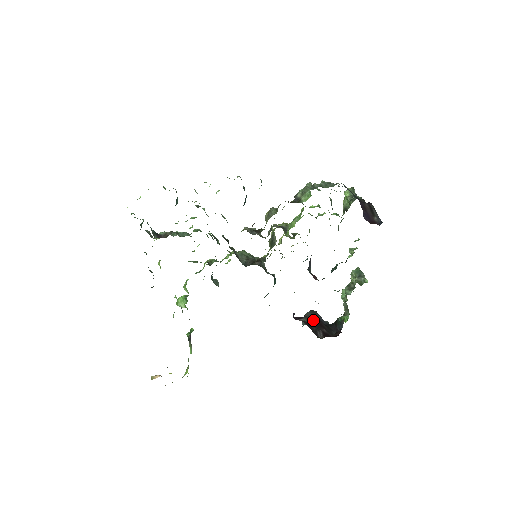
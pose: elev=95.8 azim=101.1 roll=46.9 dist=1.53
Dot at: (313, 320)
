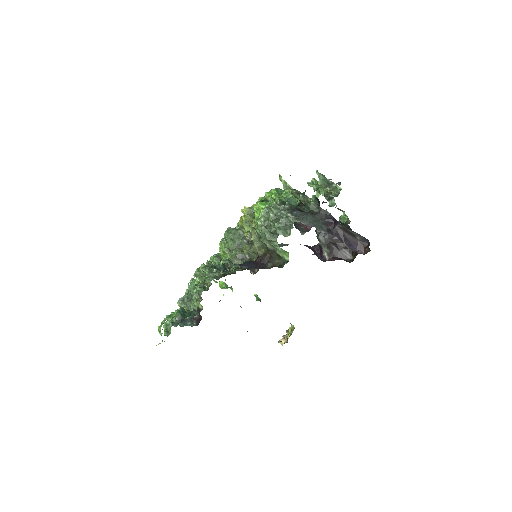
Dot at: (331, 246)
